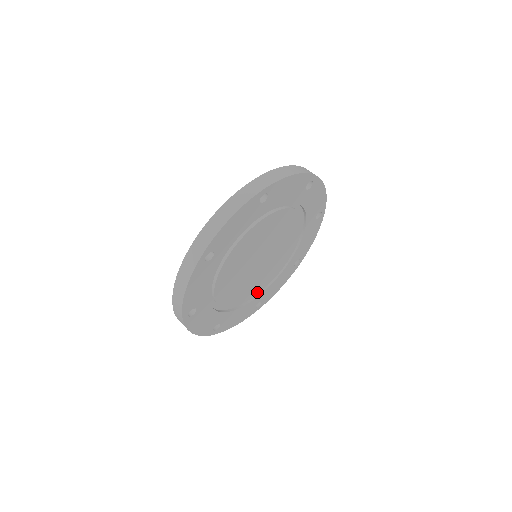
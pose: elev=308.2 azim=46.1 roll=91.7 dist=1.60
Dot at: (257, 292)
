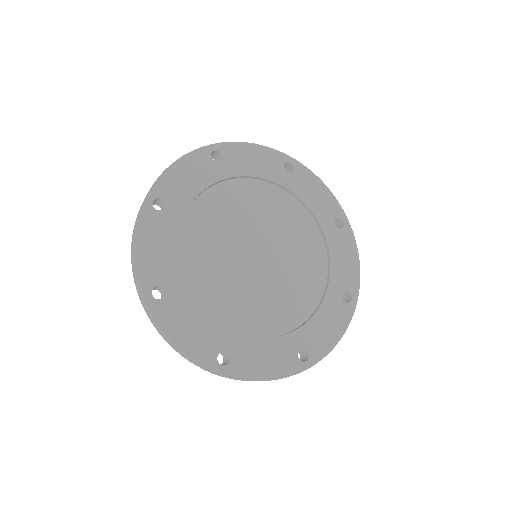
Dot at: (285, 321)
